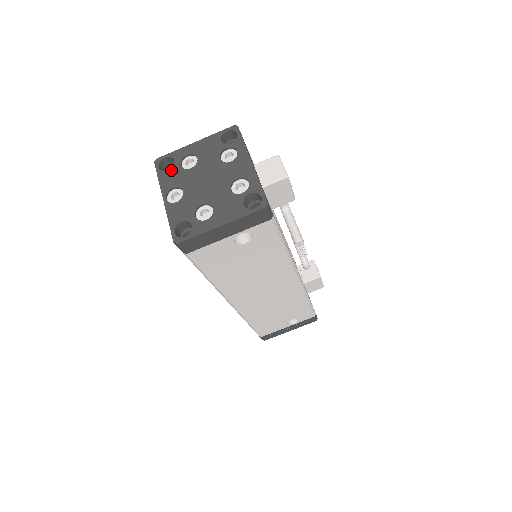
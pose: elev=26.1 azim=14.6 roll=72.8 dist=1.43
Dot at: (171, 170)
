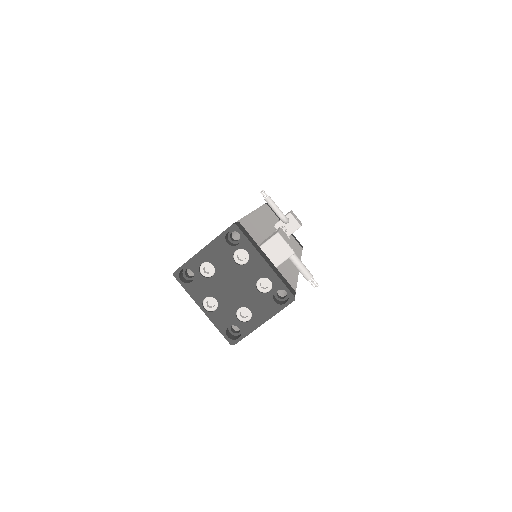
Dot at: (194, 281)
